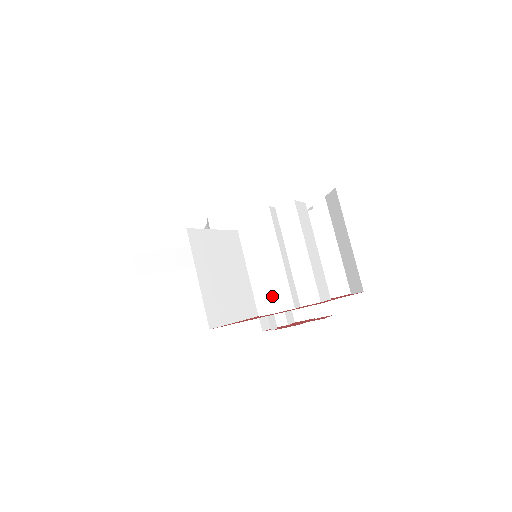
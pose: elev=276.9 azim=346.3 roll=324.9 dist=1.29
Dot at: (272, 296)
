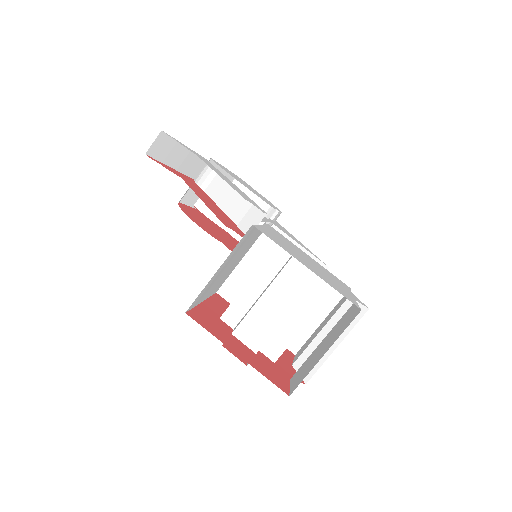
Dot at: (250, 328)
